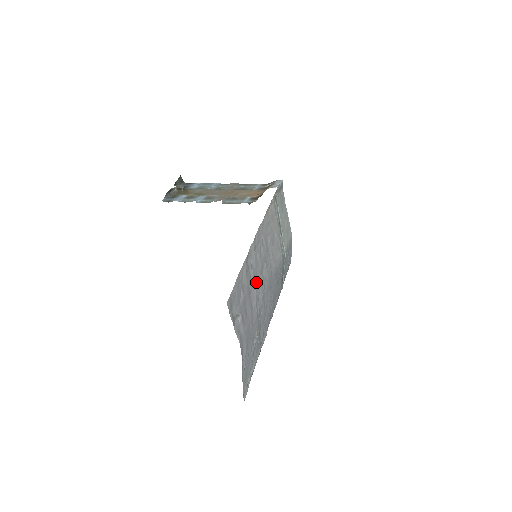
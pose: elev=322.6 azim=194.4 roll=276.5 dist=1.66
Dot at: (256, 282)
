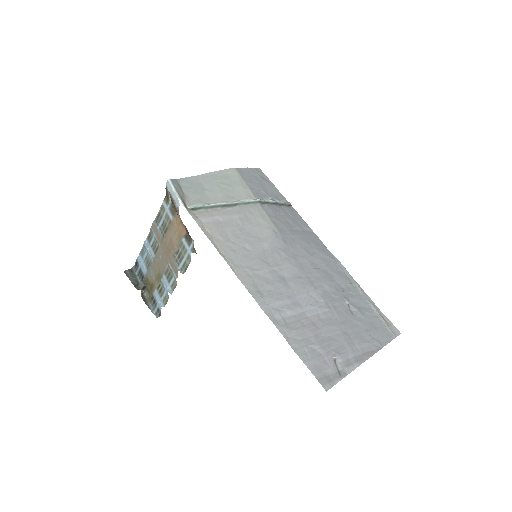
Dot at: (297, 300)
